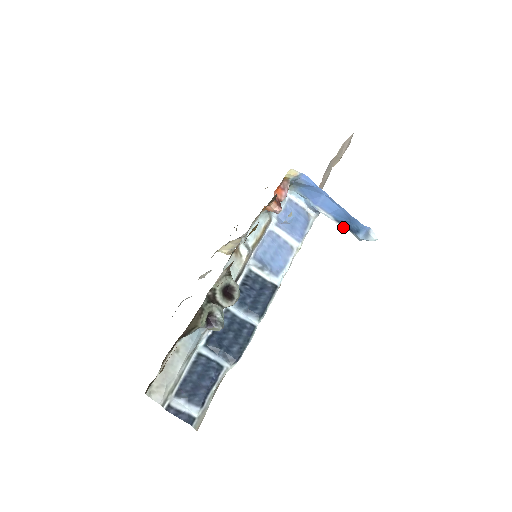
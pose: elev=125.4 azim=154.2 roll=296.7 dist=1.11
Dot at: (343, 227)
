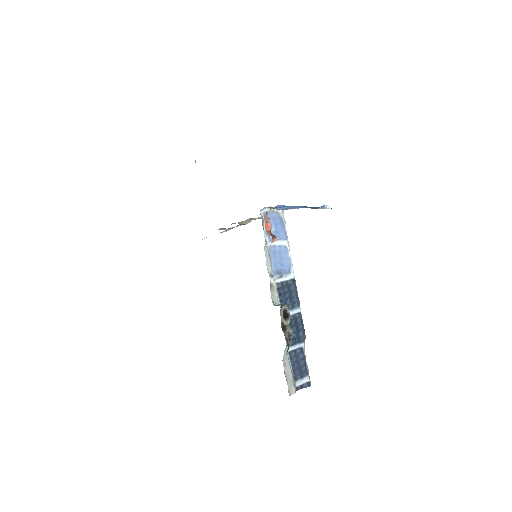
Dot at: occluded
